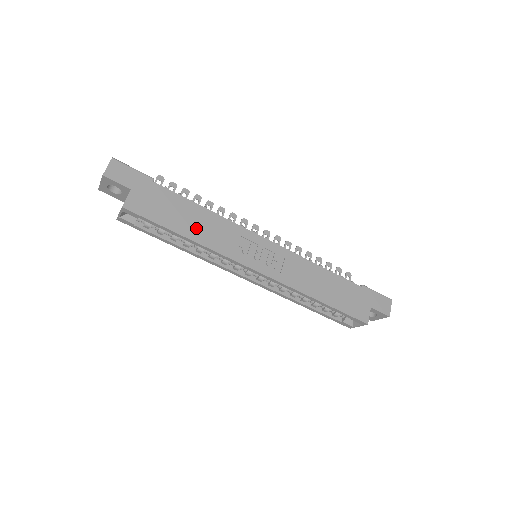
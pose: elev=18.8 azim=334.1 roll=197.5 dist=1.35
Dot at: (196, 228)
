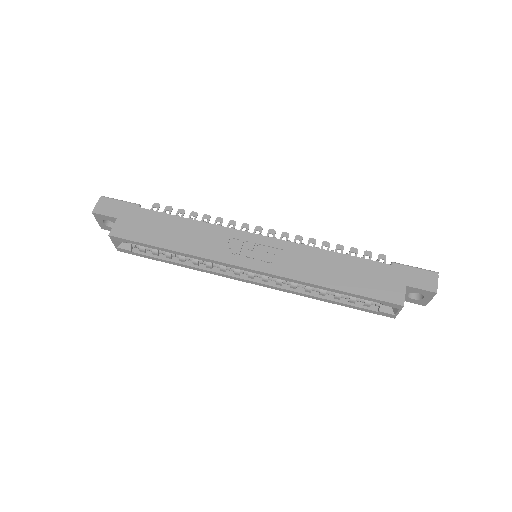
Dot at: (181, 239)
